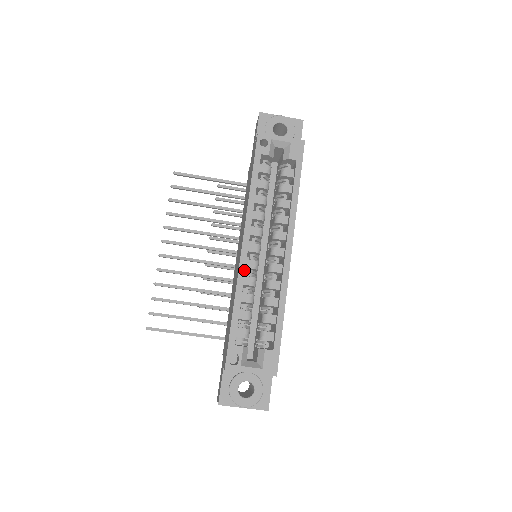
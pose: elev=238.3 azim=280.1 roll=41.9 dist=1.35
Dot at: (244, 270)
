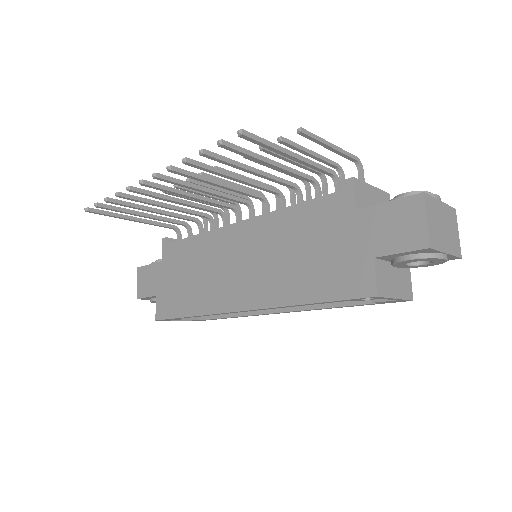
Dot at: occluded
